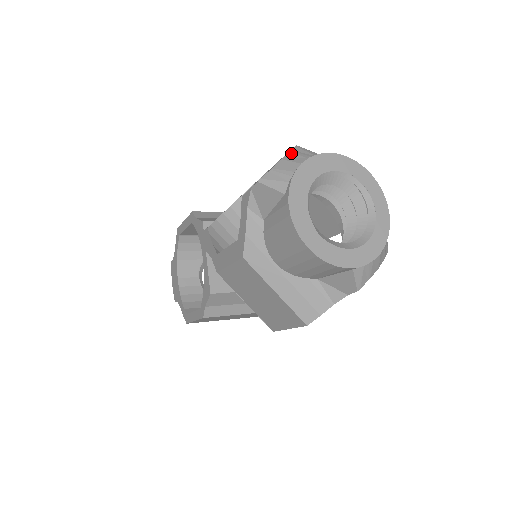
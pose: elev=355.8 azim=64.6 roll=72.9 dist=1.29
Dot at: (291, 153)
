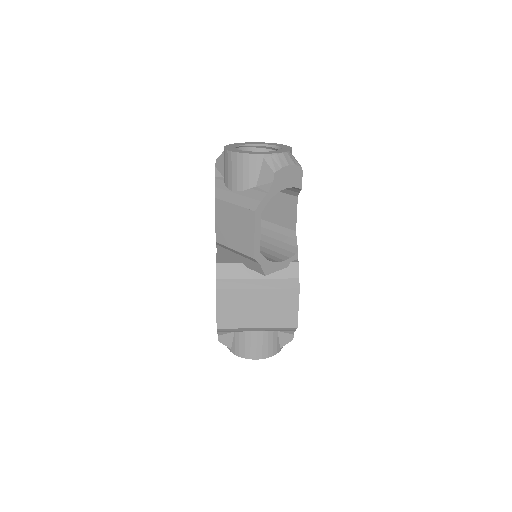
Dot at: occluded
